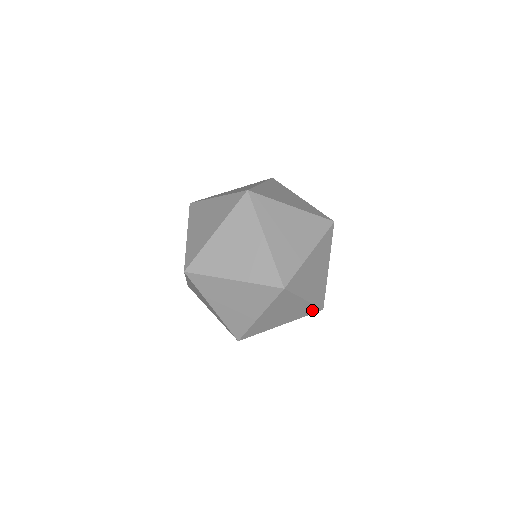
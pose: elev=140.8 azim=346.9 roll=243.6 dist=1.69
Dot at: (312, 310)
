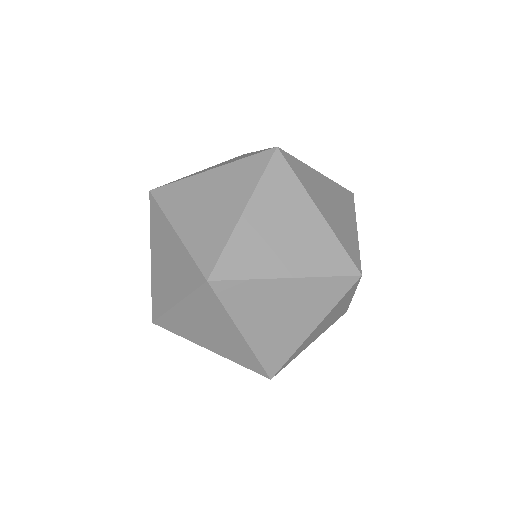
Dot at: (275, 361)
